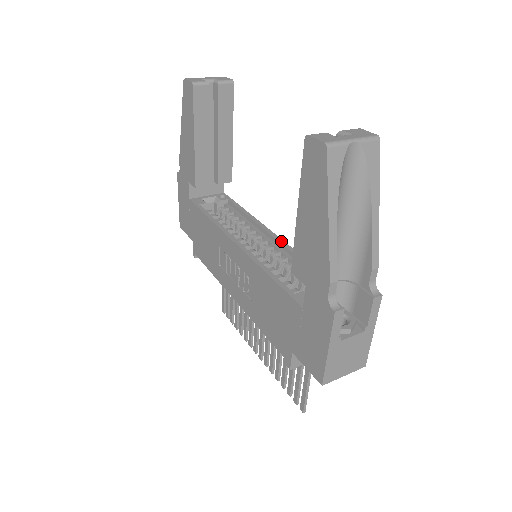
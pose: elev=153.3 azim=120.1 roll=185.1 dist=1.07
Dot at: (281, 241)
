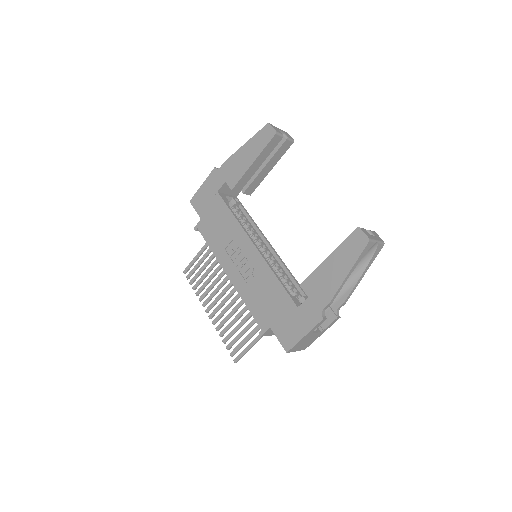
Dot at: (278, 255)
